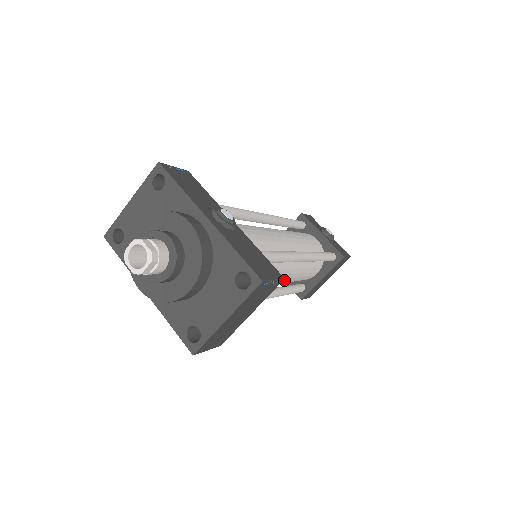
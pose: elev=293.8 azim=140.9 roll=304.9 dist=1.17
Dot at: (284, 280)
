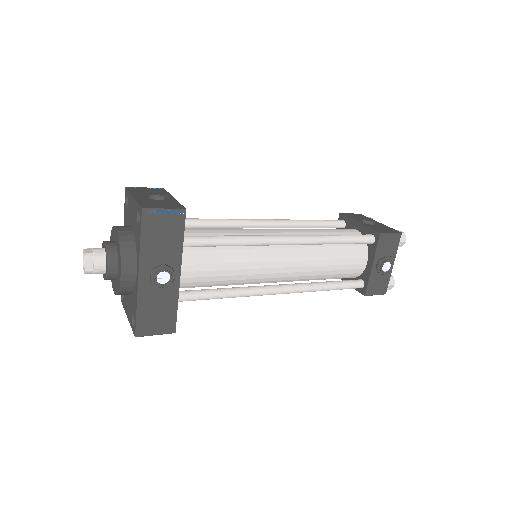
Dot at: occluded
